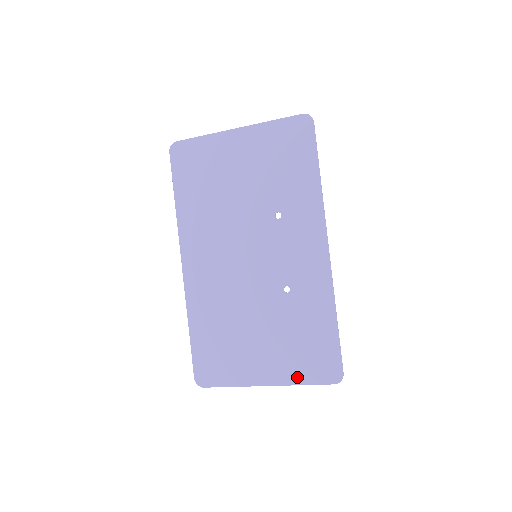
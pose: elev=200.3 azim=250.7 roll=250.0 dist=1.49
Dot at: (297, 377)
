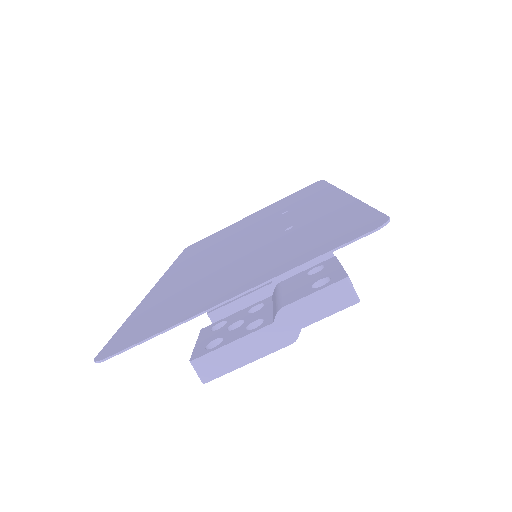
Dot at: (298, 261)
